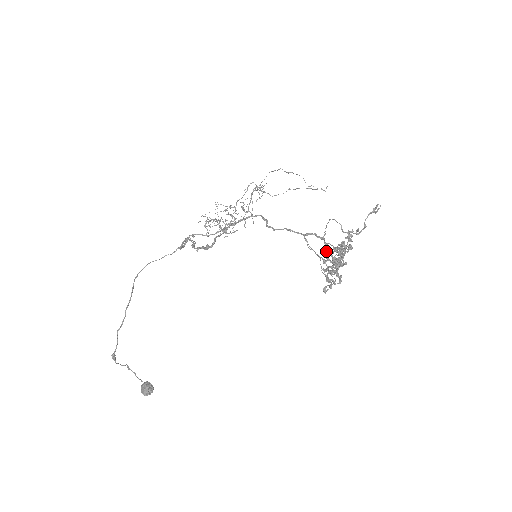
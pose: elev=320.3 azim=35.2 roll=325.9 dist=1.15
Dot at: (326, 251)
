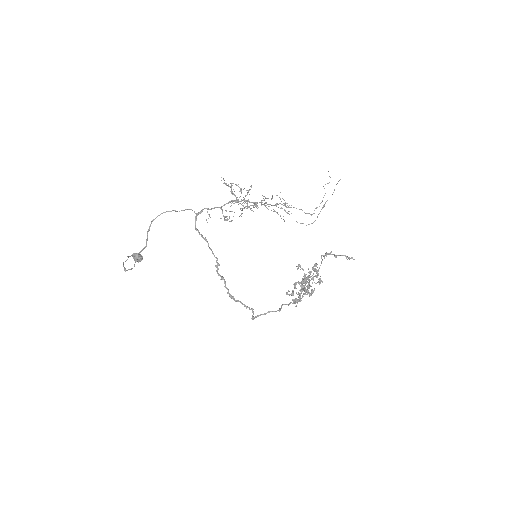
Dot at: occluded
